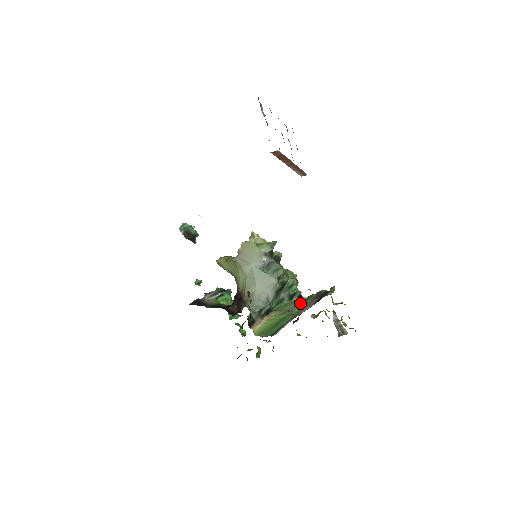
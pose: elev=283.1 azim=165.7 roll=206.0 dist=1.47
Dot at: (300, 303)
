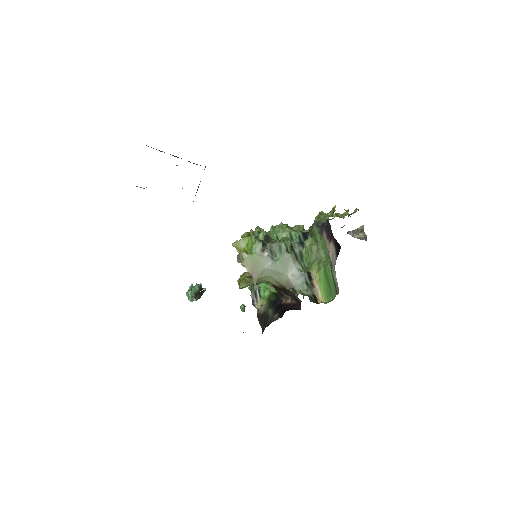
Dot at: (316, 246)
